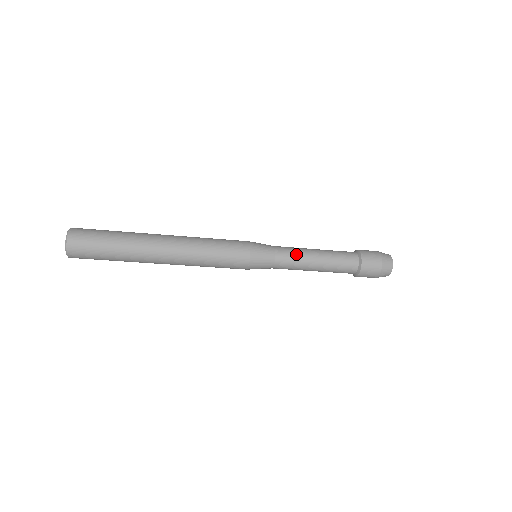
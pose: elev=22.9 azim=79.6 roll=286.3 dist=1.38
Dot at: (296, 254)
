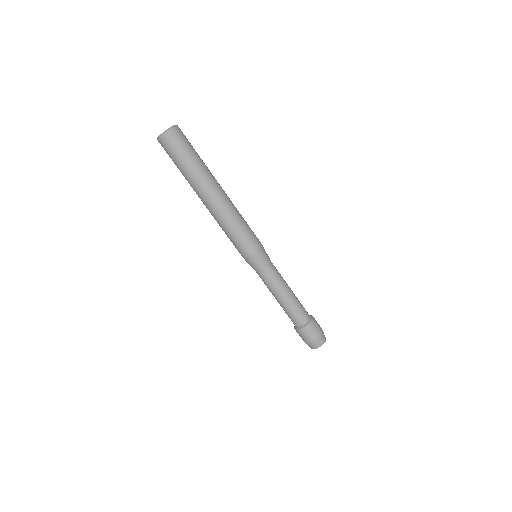
Dot at: occluded
